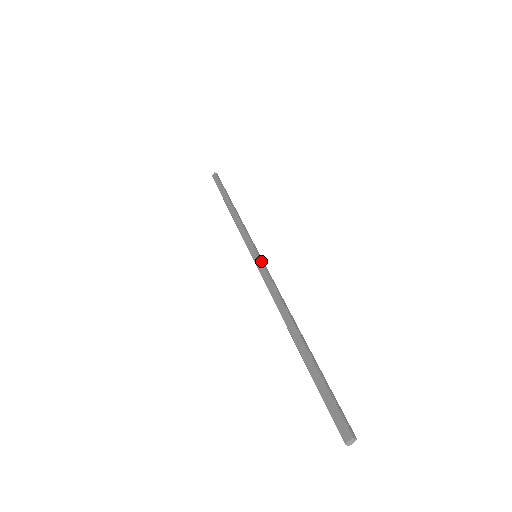
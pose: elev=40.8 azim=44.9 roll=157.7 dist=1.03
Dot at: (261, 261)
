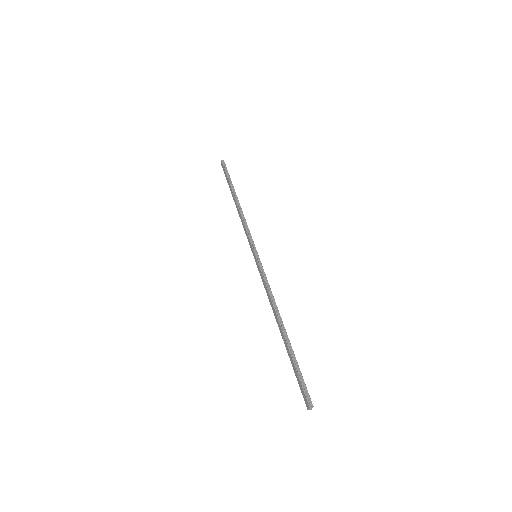
Dot at: (258, 263)
